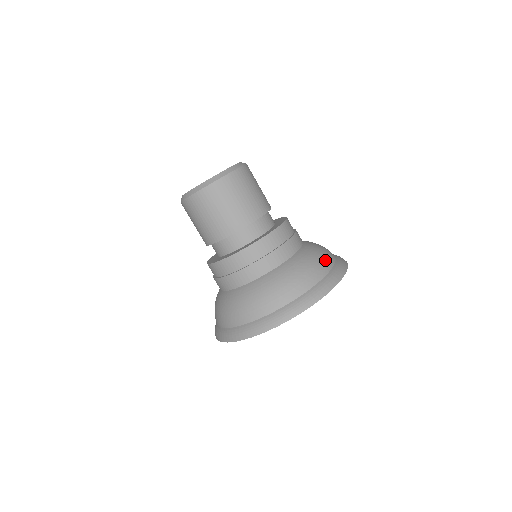
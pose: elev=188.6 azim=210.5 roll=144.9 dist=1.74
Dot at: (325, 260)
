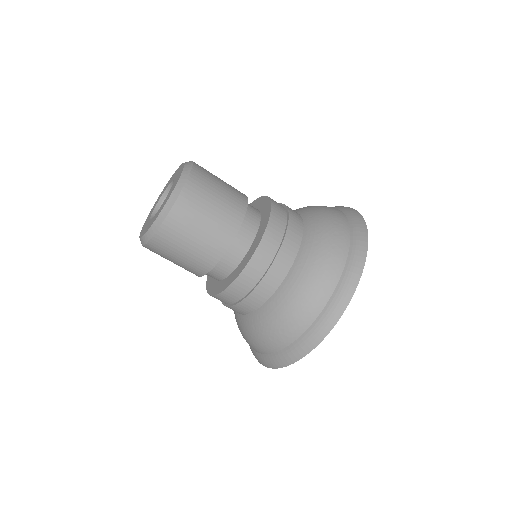
Dot at: (336, 217)
